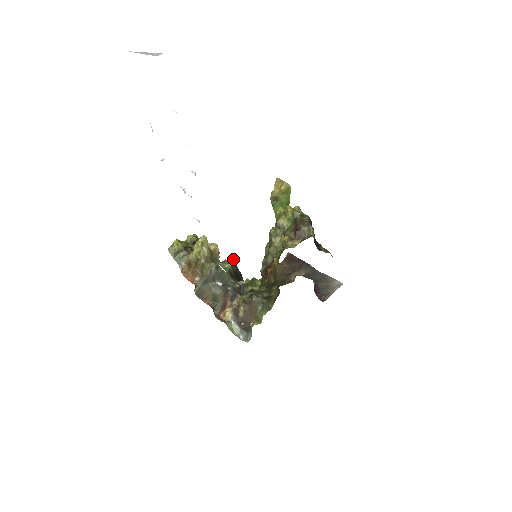
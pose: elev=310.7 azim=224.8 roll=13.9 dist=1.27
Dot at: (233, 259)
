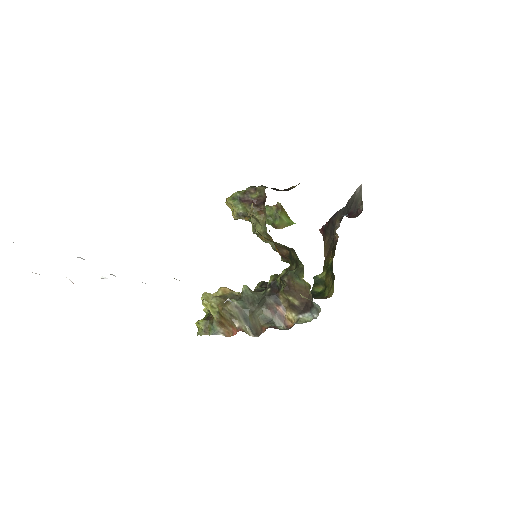
Dot at: (259, 282)
